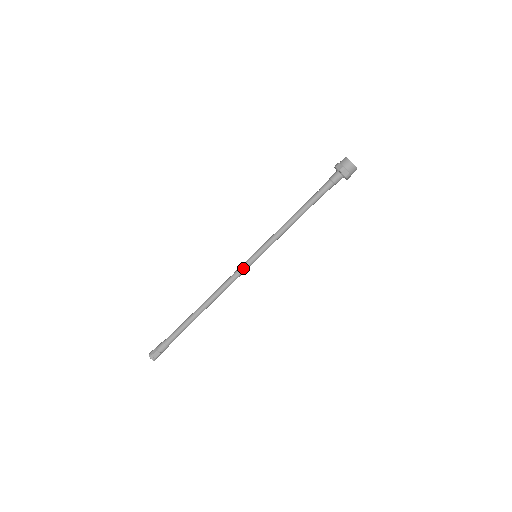
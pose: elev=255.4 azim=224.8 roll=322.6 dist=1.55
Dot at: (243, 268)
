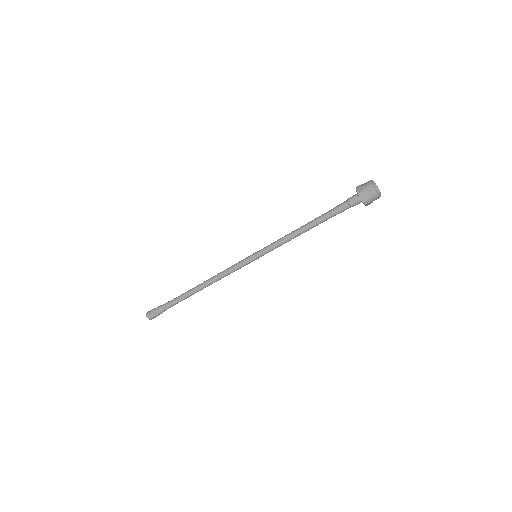
Dot at: (243, 266)
